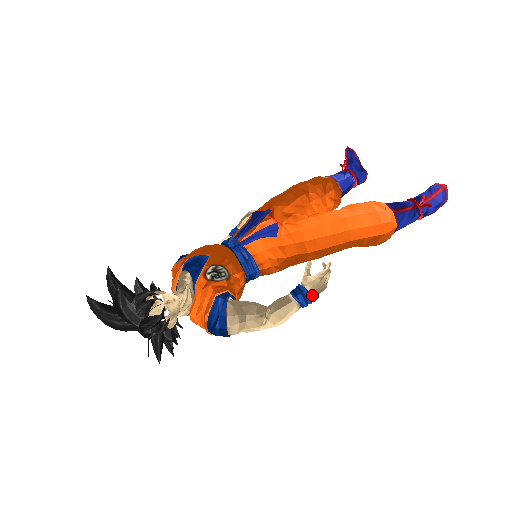
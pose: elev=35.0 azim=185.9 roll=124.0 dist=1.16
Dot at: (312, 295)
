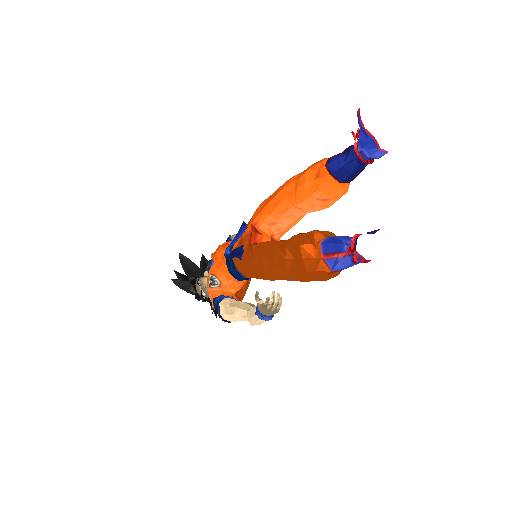
Dot at: (267, 315)
